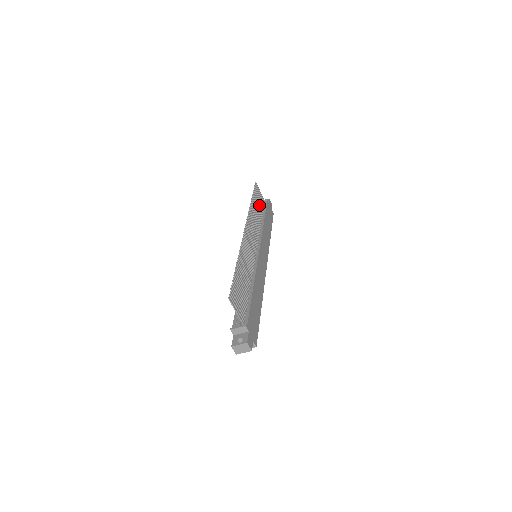
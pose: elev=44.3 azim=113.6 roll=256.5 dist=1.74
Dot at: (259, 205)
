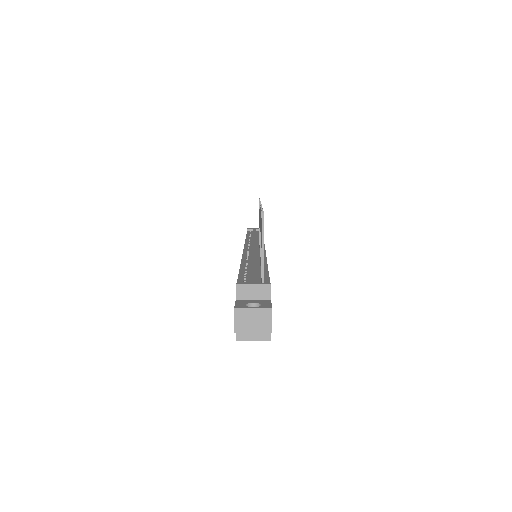
Dot at: occluded
